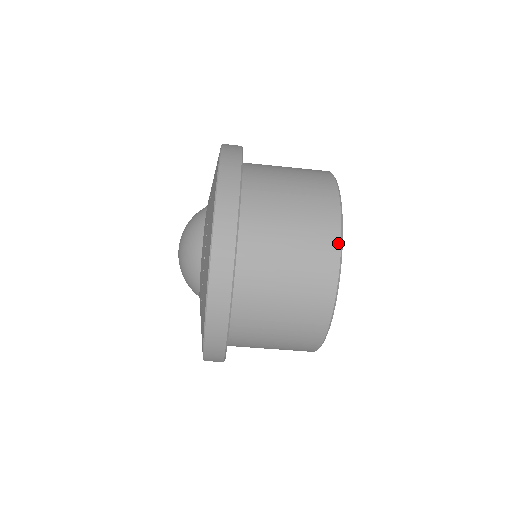
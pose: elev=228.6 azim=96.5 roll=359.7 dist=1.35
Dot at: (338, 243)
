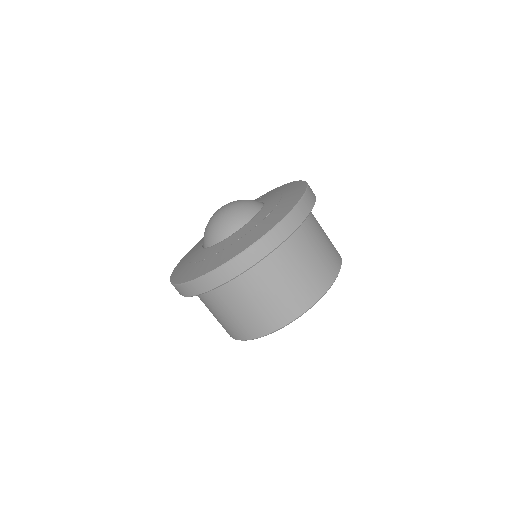
Dot at: (322, 294)
